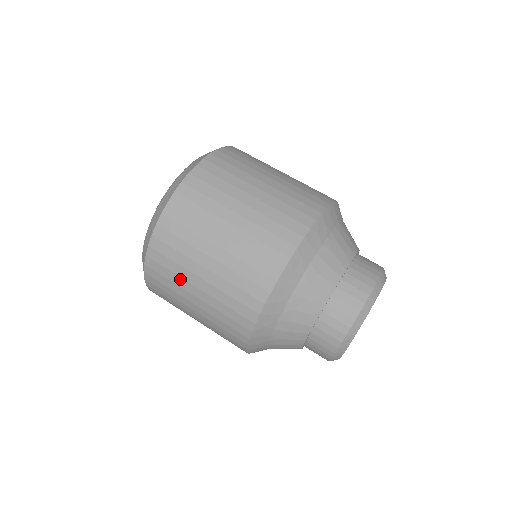
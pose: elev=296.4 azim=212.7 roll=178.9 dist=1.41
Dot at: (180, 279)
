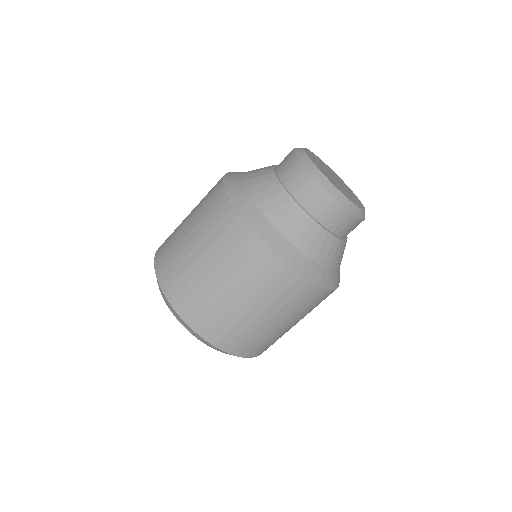
Dot at: (184, 262)
